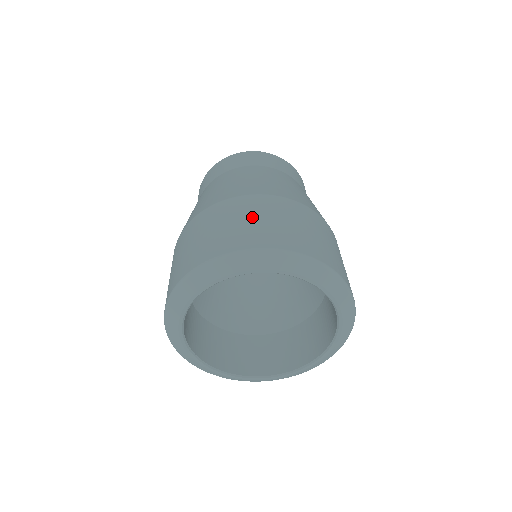
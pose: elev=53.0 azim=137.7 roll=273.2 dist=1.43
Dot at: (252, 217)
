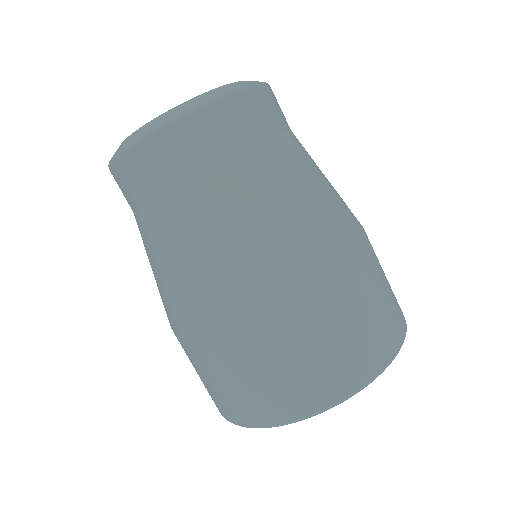
Dot at: (330, 335)
